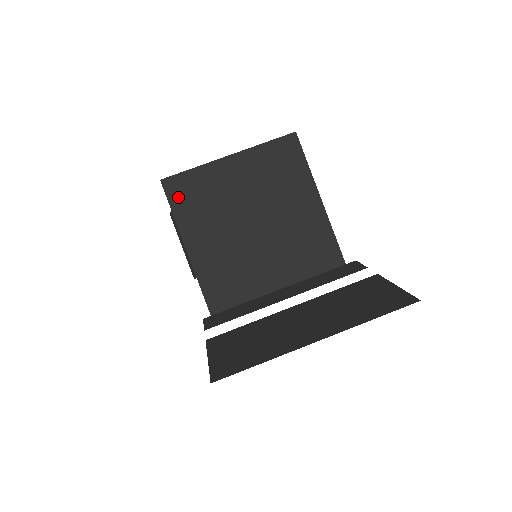
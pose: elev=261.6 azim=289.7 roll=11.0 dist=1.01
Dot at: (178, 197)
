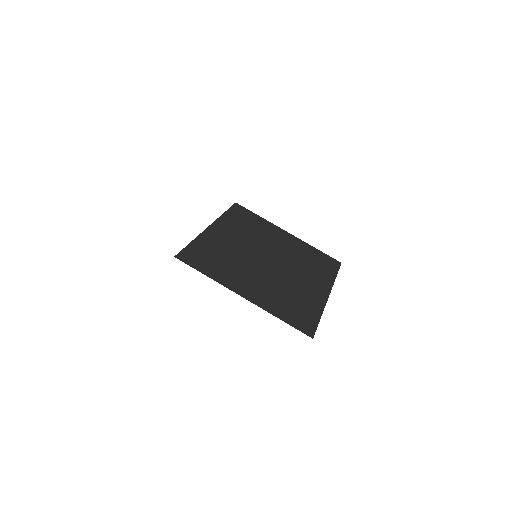
Dot at: (237, 213)
